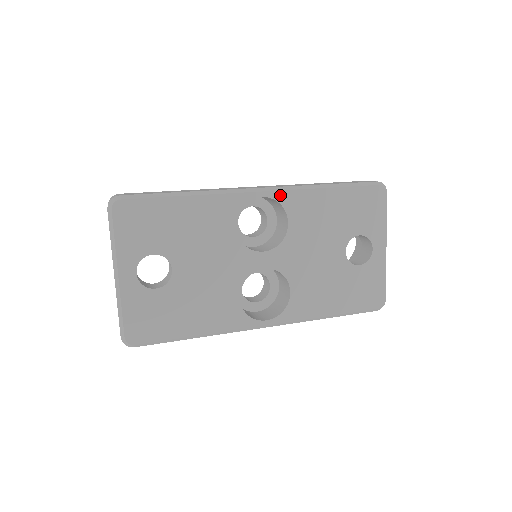
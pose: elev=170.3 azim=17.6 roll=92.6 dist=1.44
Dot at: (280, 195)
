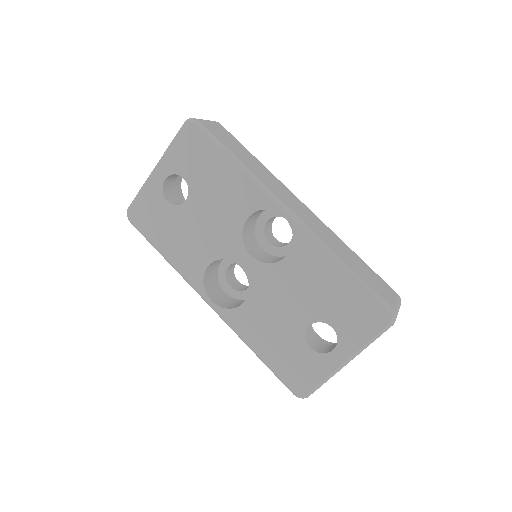
Dot at: (299, 230)
